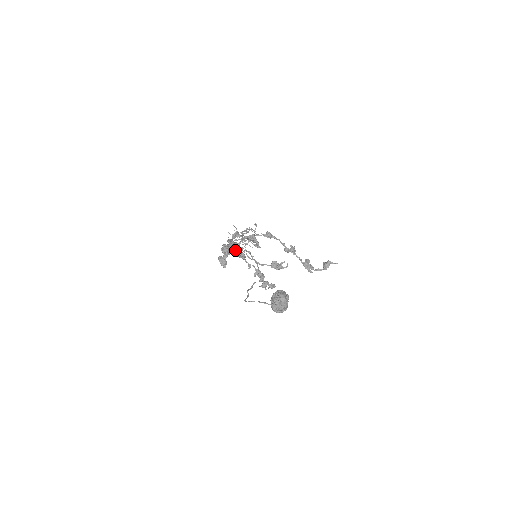
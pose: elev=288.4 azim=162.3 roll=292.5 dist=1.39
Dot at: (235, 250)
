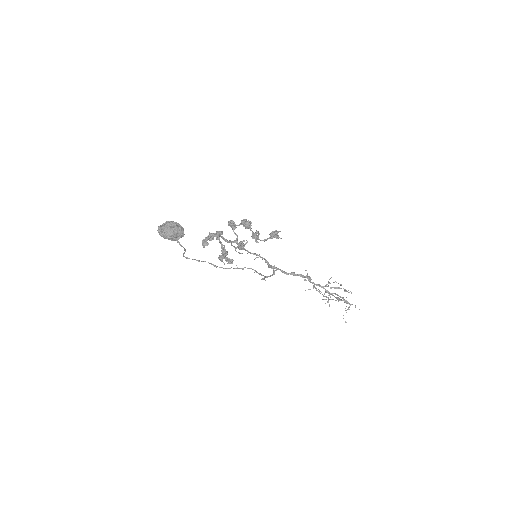
Dot at: occluded
